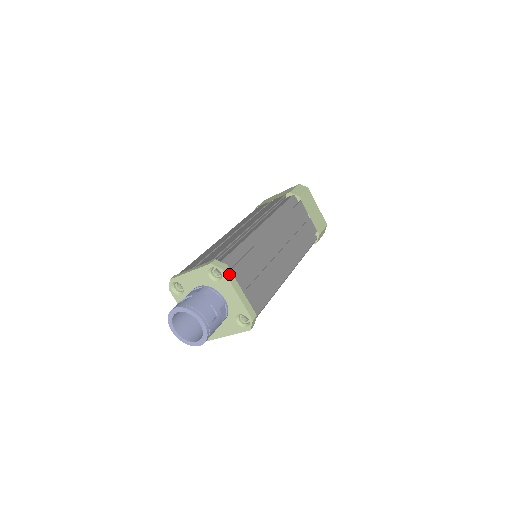
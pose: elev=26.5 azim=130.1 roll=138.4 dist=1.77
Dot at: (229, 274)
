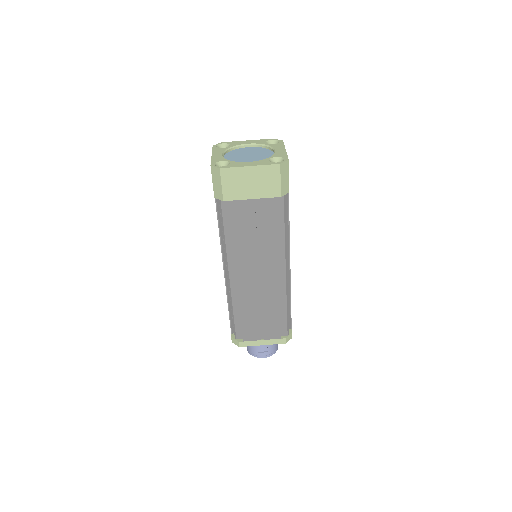
Dot at: (245, 344)
